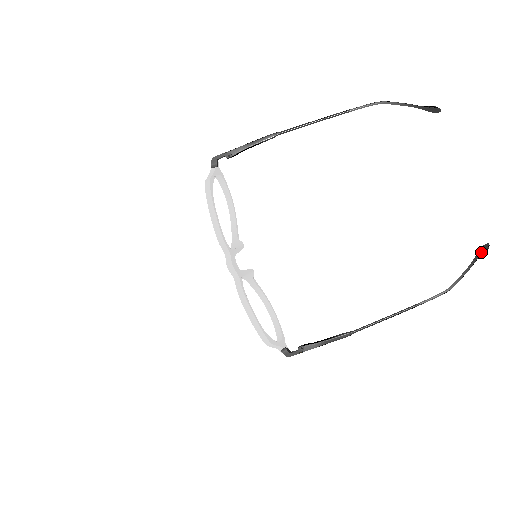
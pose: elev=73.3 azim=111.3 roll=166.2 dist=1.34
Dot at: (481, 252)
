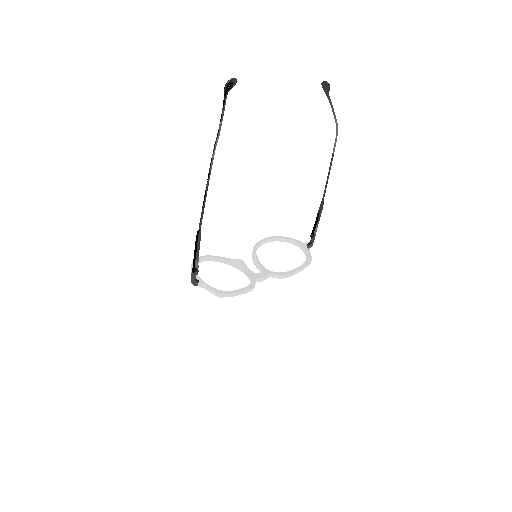
Dot at: (327, 90)
